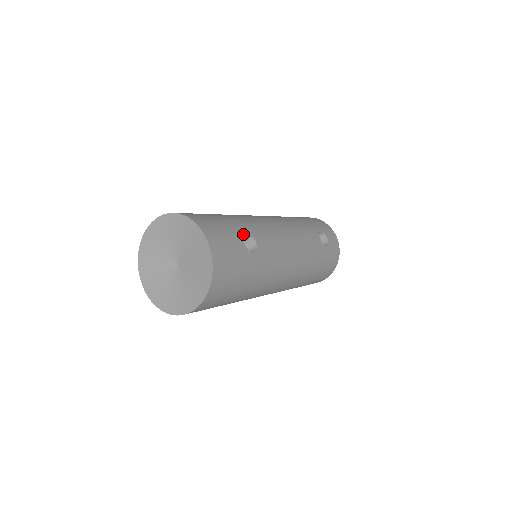
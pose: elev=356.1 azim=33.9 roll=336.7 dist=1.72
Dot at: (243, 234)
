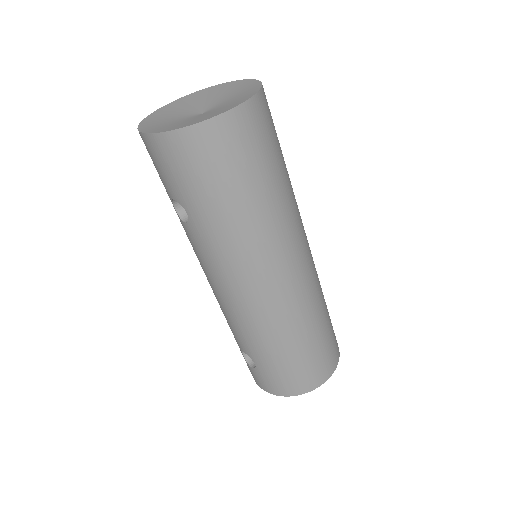
Dot at: occluded
